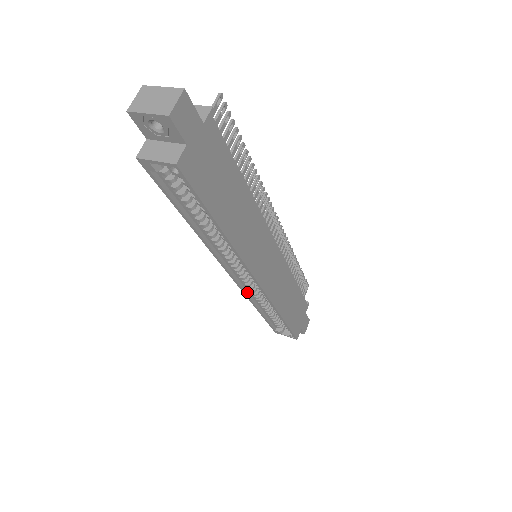
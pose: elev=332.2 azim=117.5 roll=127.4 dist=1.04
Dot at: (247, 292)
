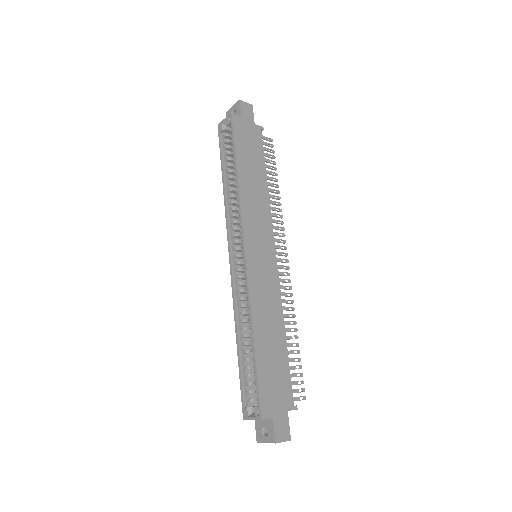
Dot at: (235, 294)
